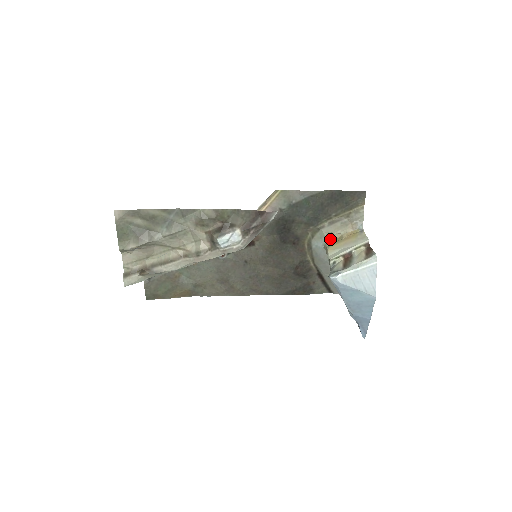
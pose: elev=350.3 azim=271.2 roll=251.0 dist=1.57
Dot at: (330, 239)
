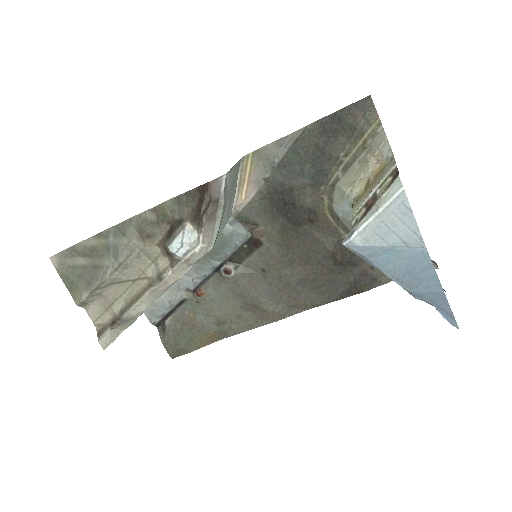
Dot at: (355, 193)
